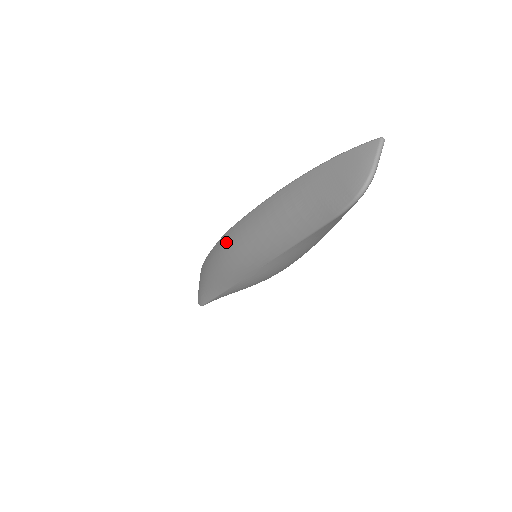
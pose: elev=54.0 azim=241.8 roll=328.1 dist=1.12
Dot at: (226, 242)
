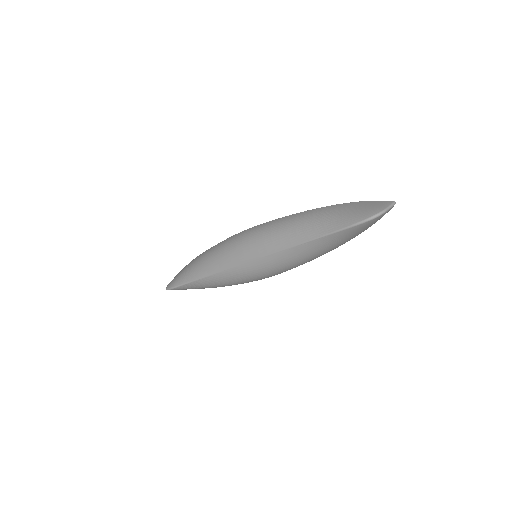
Dot at: (245, 233)
